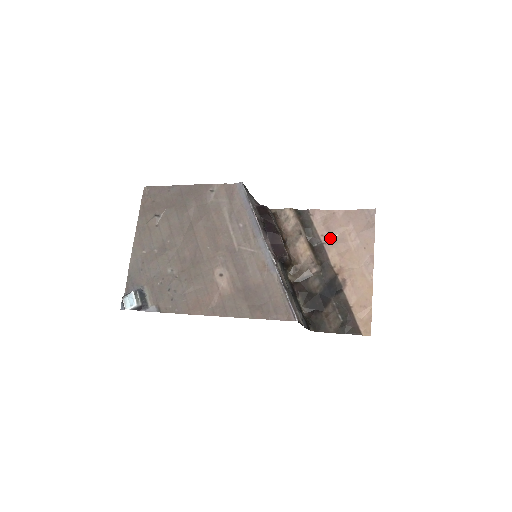
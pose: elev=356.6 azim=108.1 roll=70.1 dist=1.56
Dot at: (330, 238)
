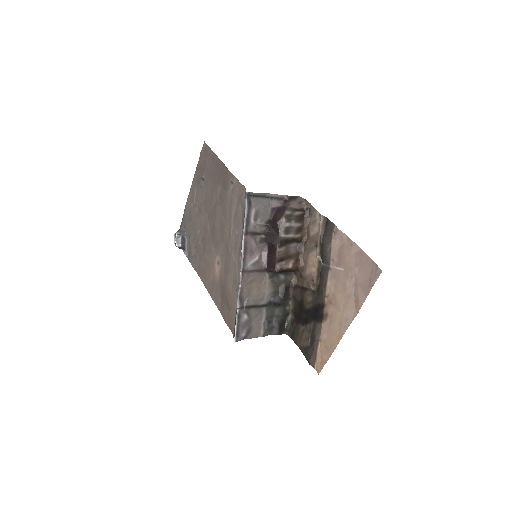
Dot at: (337, 267)
